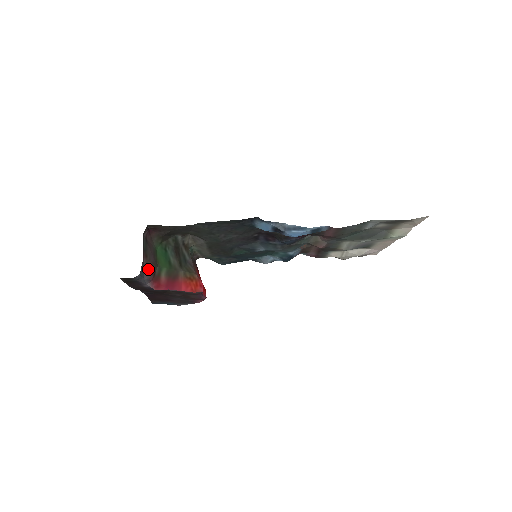
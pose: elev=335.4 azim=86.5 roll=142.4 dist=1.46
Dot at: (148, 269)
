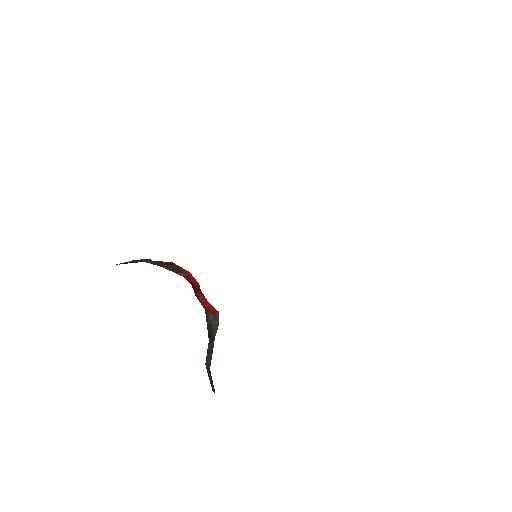
Dot at: occluded
